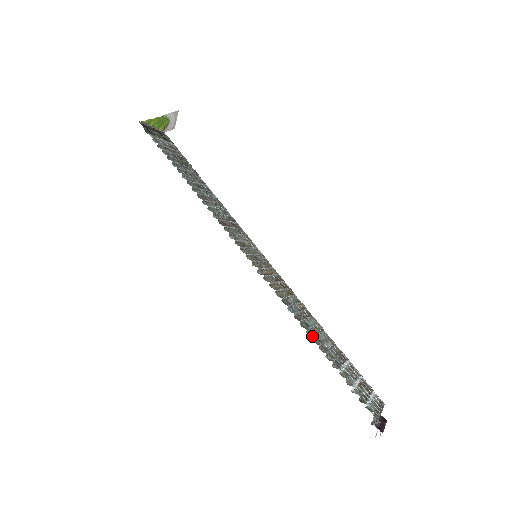
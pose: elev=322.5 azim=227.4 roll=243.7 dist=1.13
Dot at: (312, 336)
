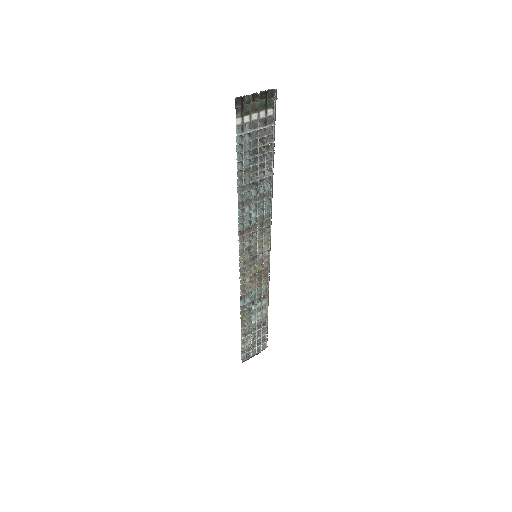
Dot at: (242, 320)
